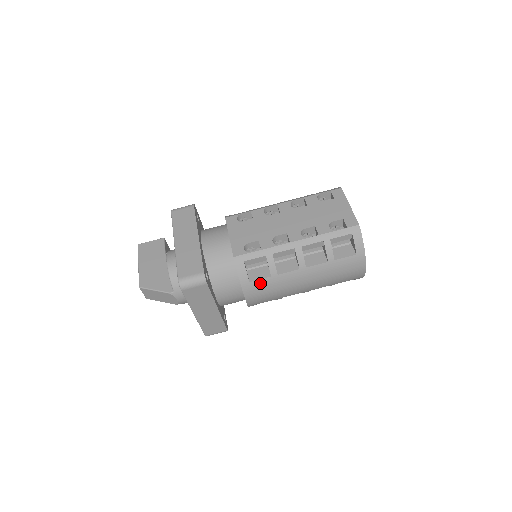
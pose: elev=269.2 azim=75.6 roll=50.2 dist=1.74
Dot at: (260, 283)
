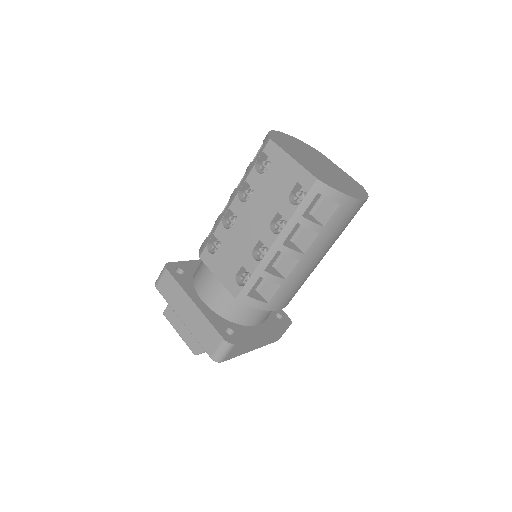
Dot at: (278, 296)
